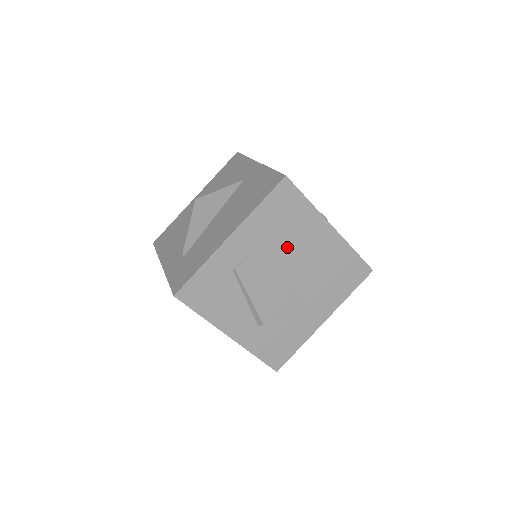
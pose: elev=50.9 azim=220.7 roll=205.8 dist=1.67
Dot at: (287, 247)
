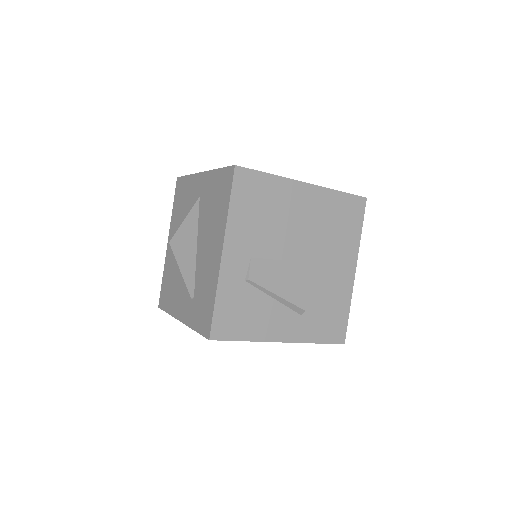
Dot at: (279, 228)
